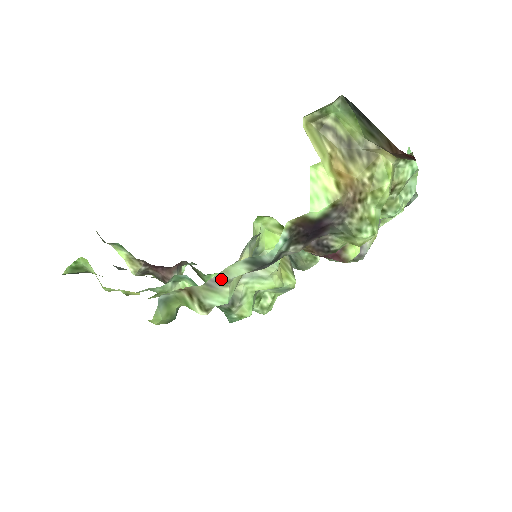
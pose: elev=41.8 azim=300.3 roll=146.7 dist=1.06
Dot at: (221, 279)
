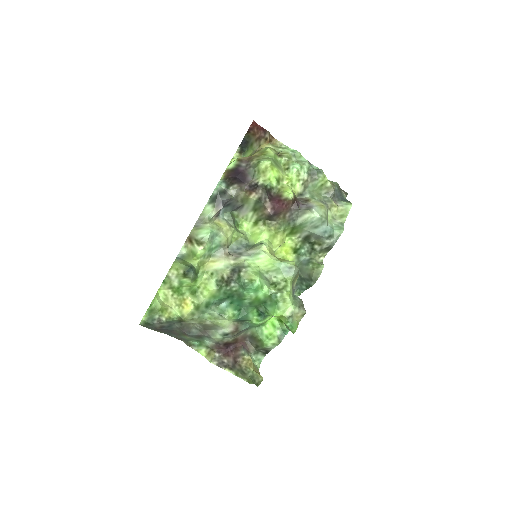
Dot at: (201, 220)
